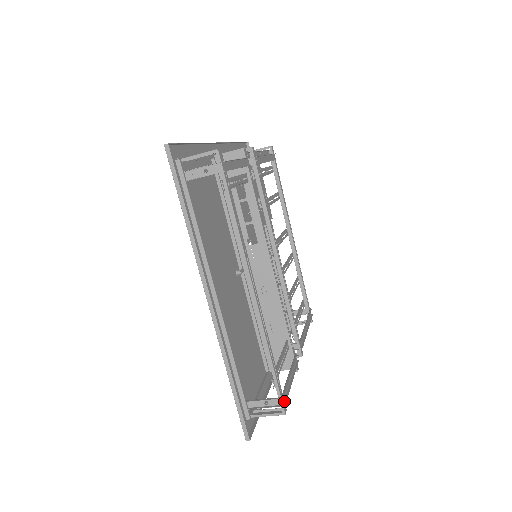
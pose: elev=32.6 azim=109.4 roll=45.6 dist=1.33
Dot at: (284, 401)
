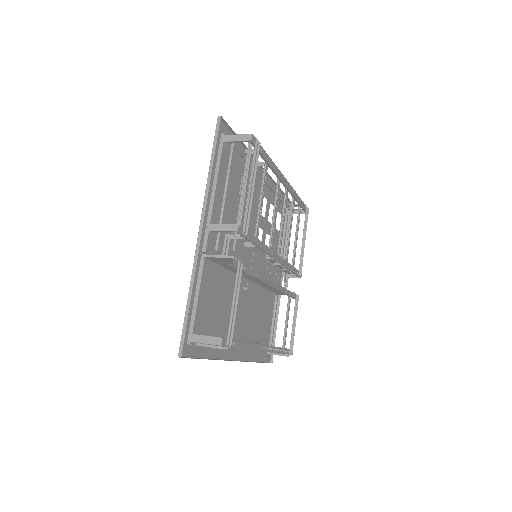
Dot at: (291, 352)
